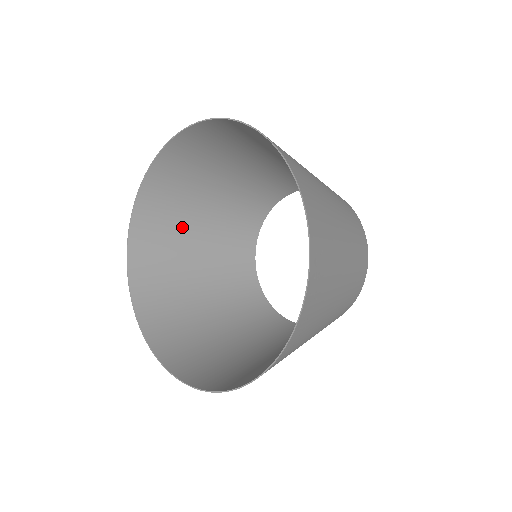
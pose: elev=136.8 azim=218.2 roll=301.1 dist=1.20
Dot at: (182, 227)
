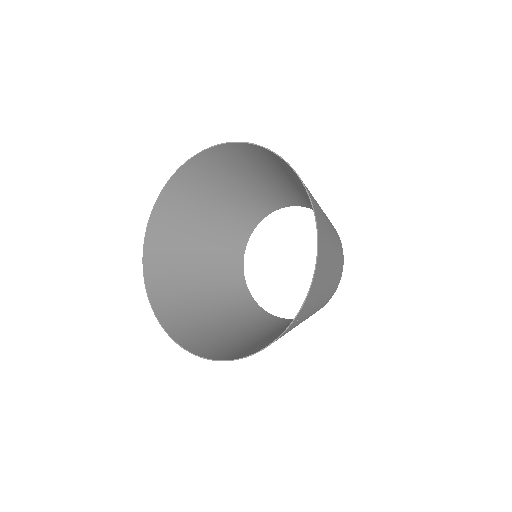
Dot at: (214, 188)
